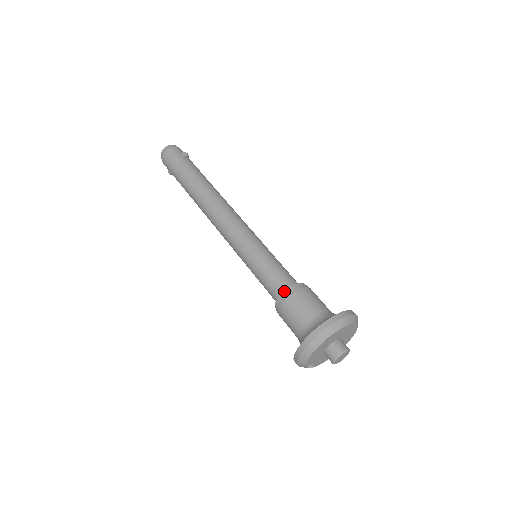
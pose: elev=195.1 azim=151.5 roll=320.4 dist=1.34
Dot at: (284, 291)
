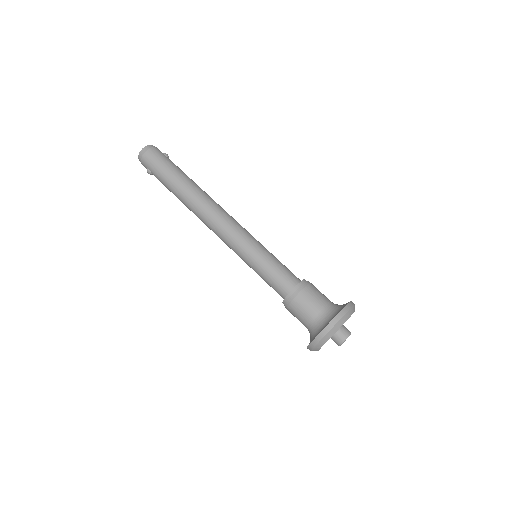
Dot at: (295, 286)
